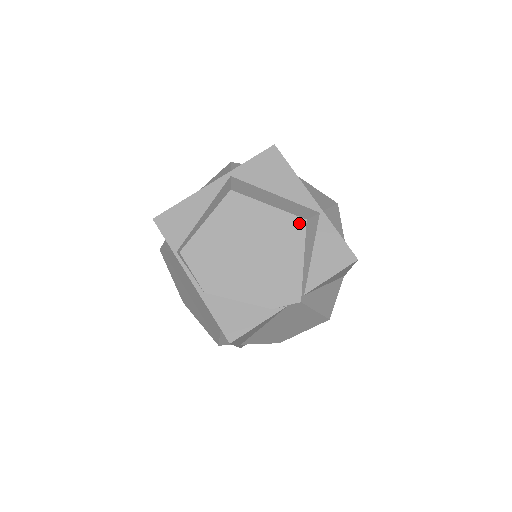
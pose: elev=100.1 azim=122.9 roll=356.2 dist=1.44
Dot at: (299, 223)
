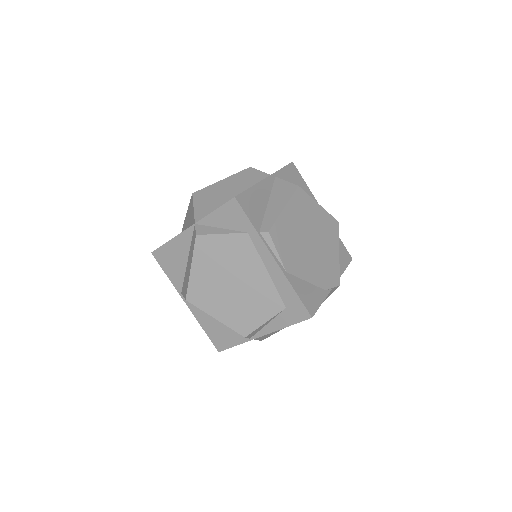
Dot at: (335, 223)
